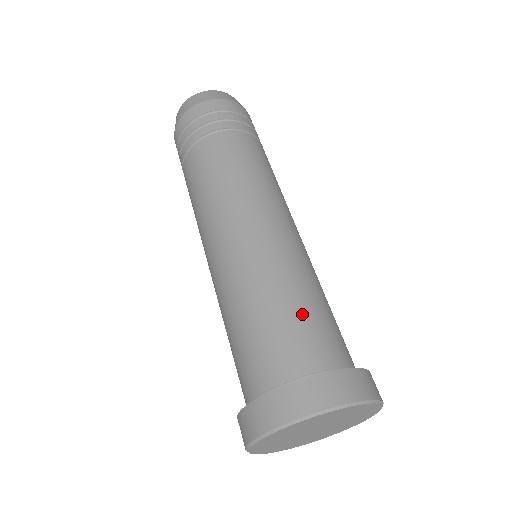
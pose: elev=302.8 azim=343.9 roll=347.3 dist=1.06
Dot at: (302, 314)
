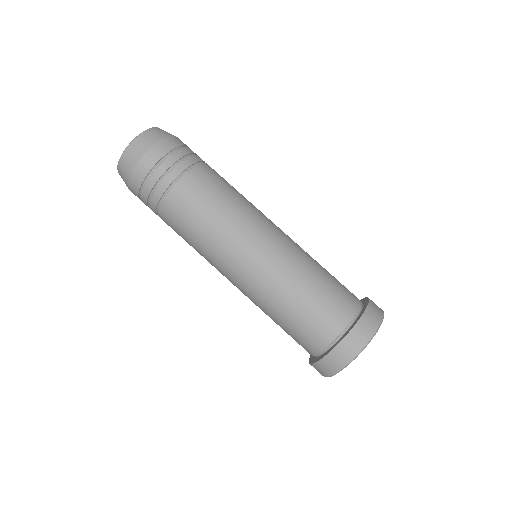
Dot at: (333, 277)
